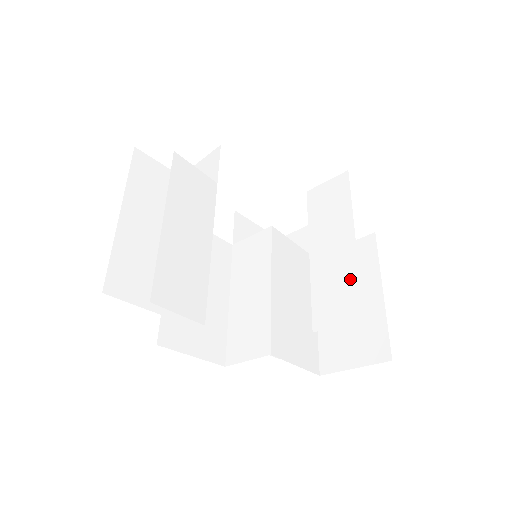
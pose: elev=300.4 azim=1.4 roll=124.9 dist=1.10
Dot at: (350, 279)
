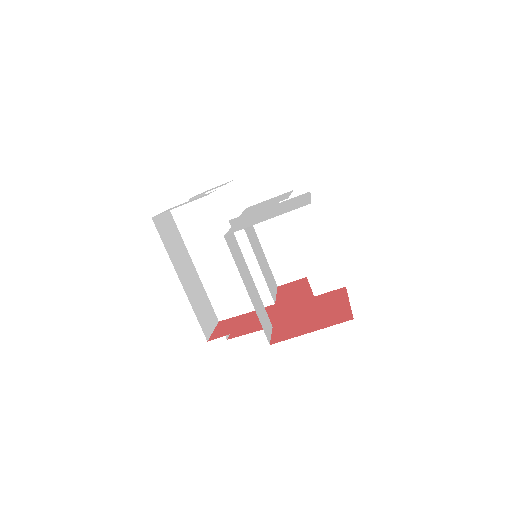
Dot at: (332, 266)
